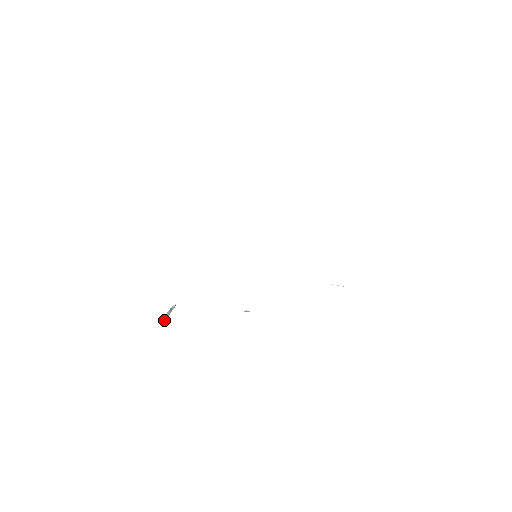
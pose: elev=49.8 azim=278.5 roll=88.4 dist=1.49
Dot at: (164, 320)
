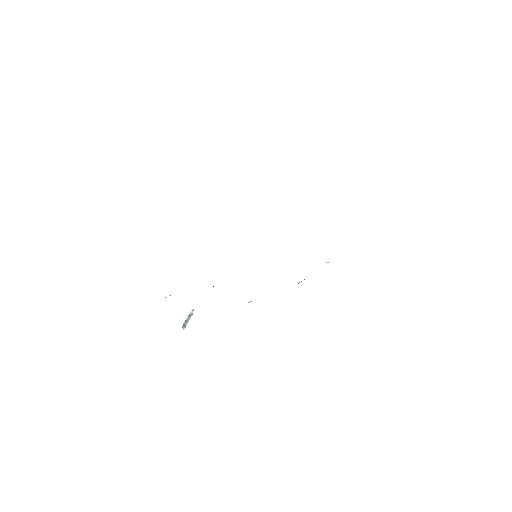
Dot at: (185, 325)
